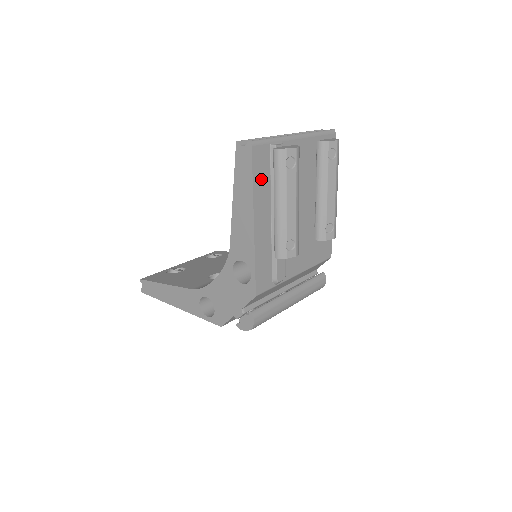
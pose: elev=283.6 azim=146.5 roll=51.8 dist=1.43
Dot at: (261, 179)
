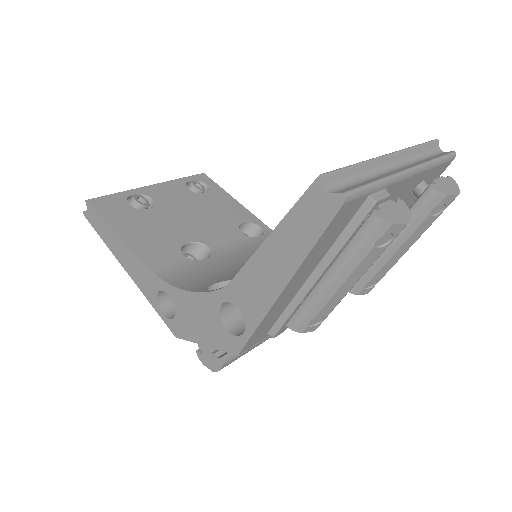
Dot at: (326, 240)
